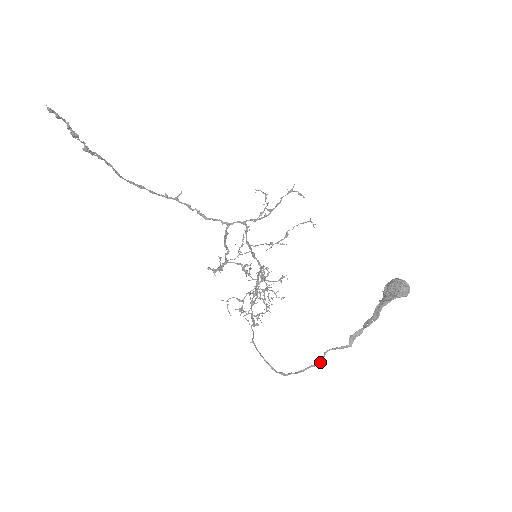
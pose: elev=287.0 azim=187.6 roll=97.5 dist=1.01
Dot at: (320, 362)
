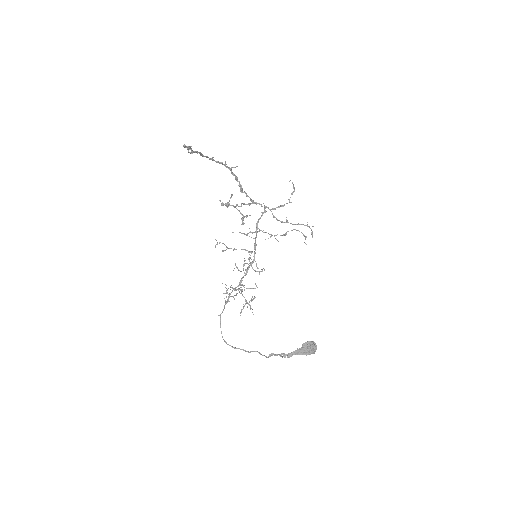
Dot at: (248, 352)
